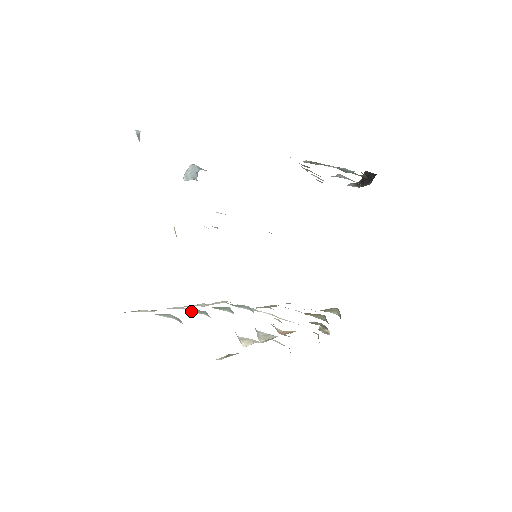
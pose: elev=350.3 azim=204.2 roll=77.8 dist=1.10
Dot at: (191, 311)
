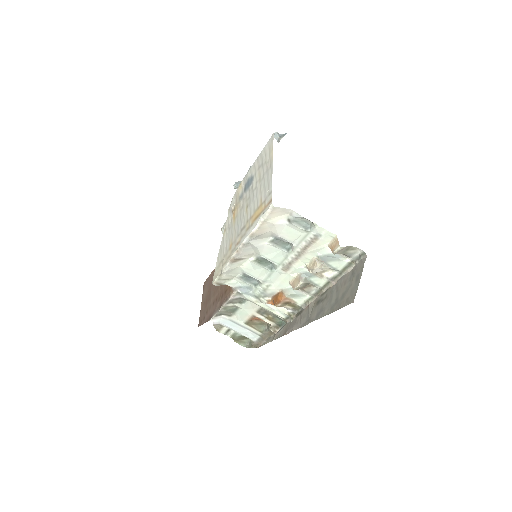
Dot at: (275, 244)
